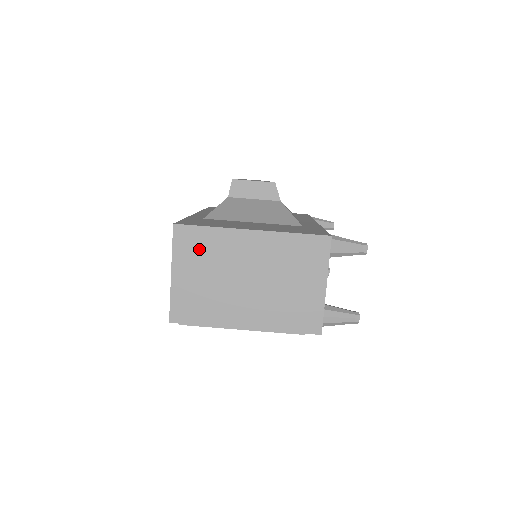
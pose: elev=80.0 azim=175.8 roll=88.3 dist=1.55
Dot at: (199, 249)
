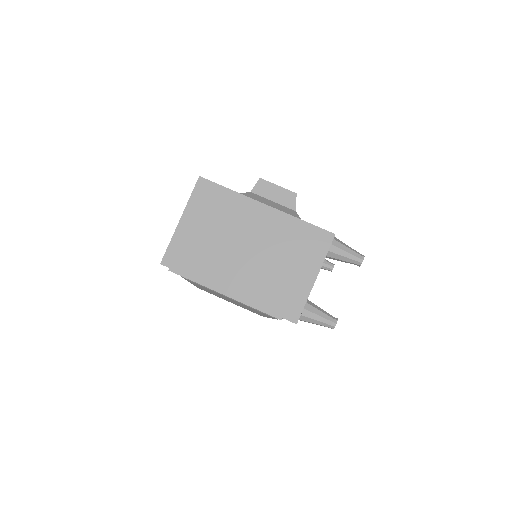
Dot at: (213, 206)
